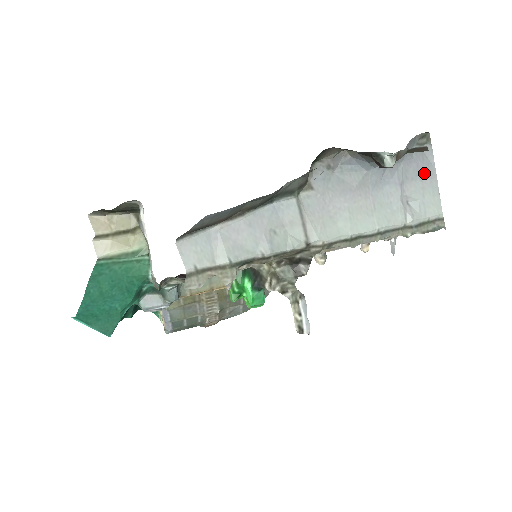
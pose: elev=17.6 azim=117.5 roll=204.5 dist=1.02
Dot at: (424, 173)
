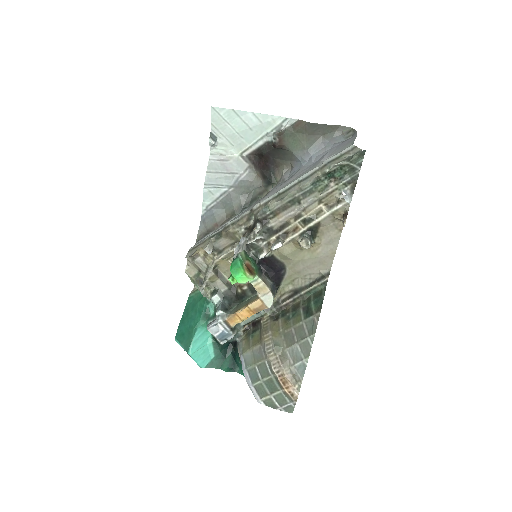
Dot at: (347, 143)
